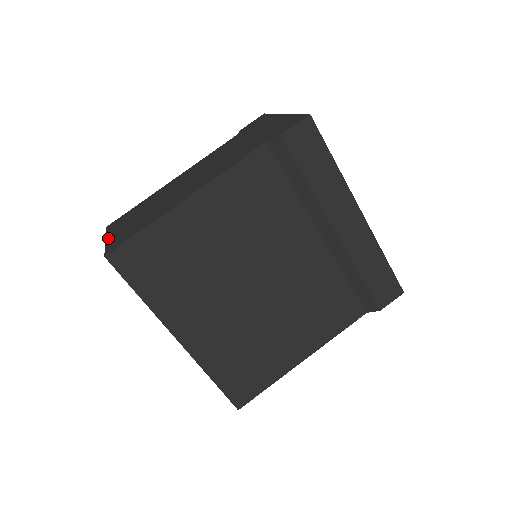
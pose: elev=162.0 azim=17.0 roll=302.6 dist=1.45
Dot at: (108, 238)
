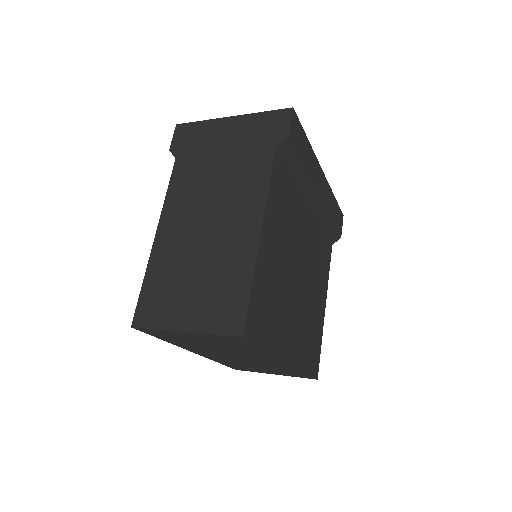
Dot at: (186, 327)
